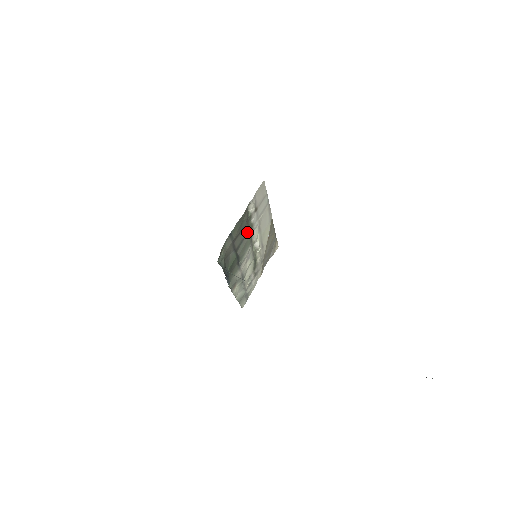
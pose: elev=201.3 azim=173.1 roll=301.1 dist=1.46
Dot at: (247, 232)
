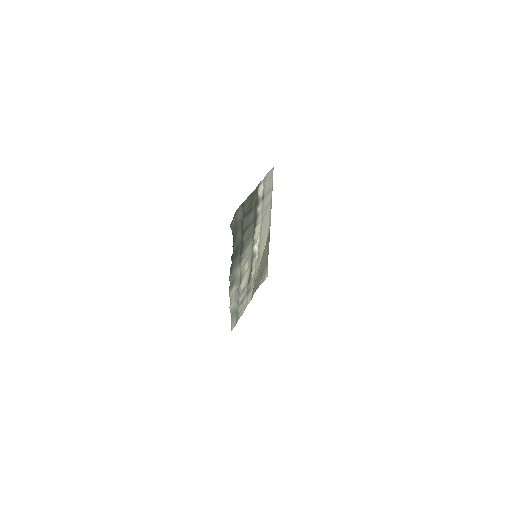
Dot at: (253, 219)
